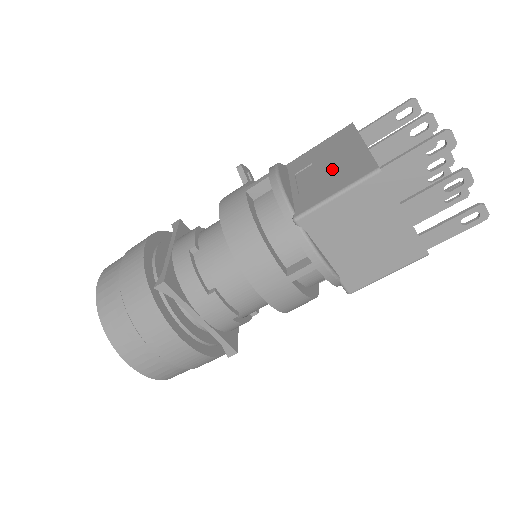
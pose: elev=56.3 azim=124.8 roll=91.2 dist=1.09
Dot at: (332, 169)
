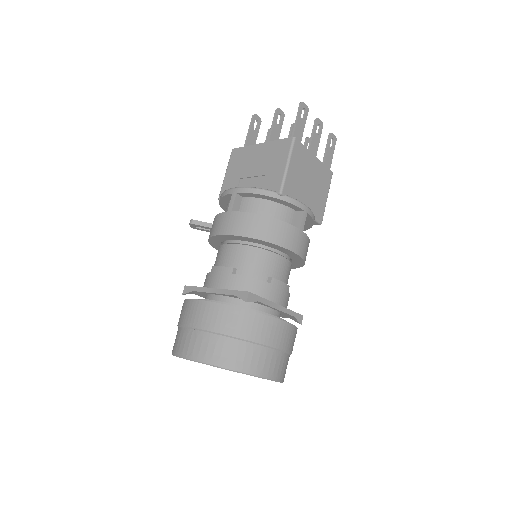
Dot at: (262, 164)
